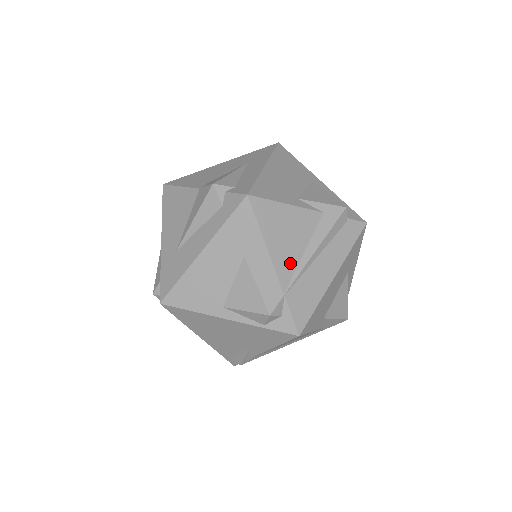
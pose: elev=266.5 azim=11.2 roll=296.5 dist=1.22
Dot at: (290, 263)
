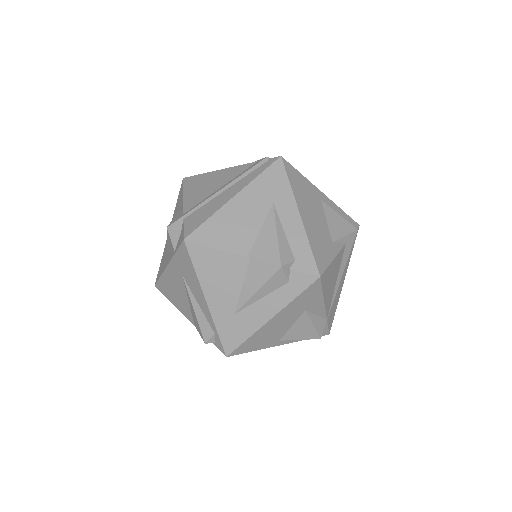
Dot at: (331, 297)
